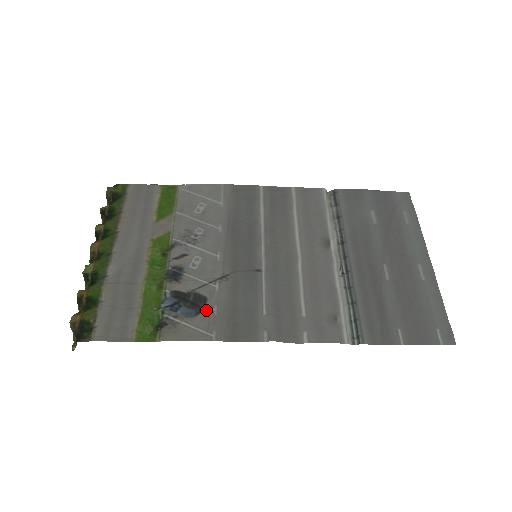
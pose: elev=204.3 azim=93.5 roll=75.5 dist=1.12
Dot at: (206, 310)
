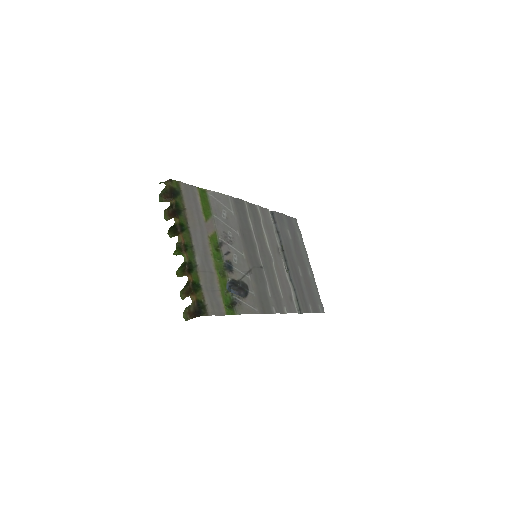
Dot at: (250, 293)
